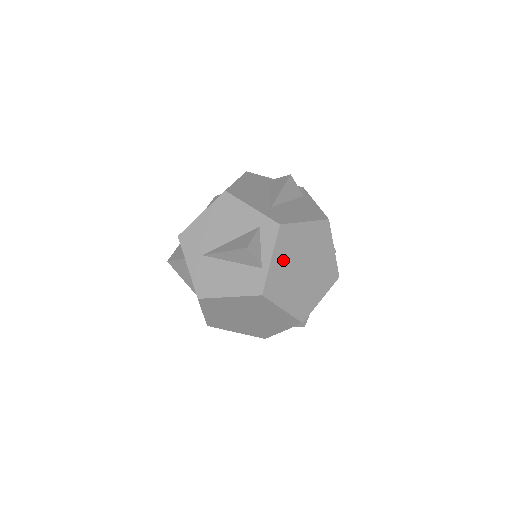
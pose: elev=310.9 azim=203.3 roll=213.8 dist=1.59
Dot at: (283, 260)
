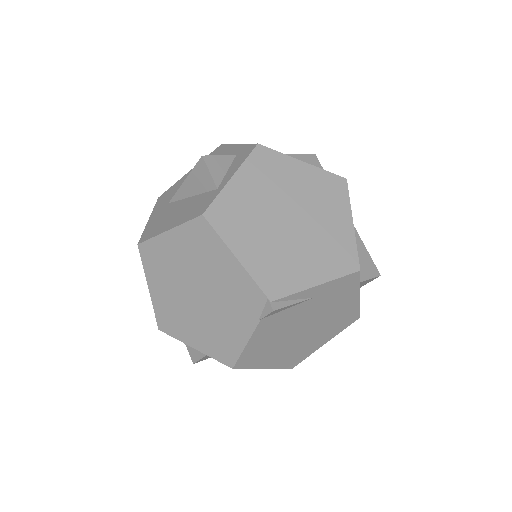
Dot at: (253, 189)
